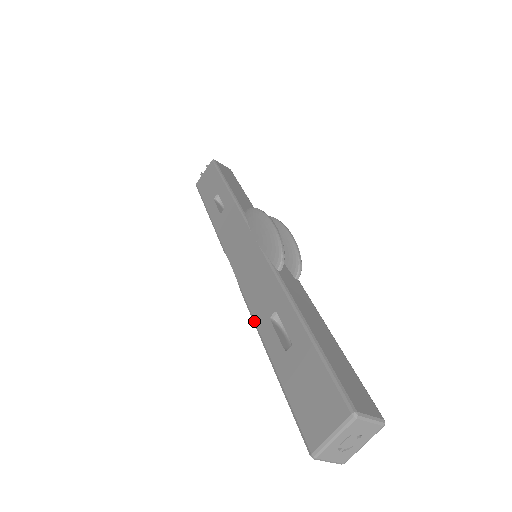
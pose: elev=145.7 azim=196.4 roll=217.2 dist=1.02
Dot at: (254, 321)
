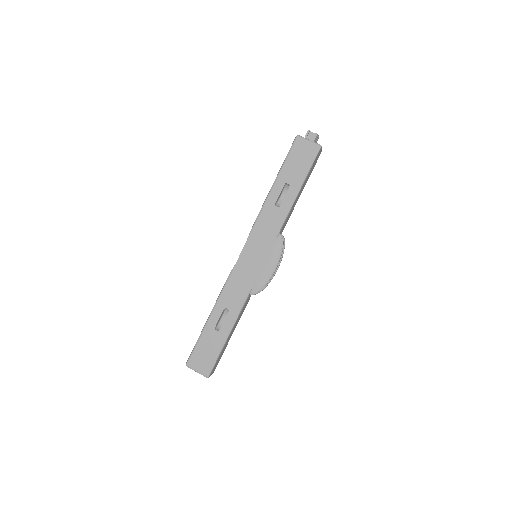
Dot at: (220, 296)
